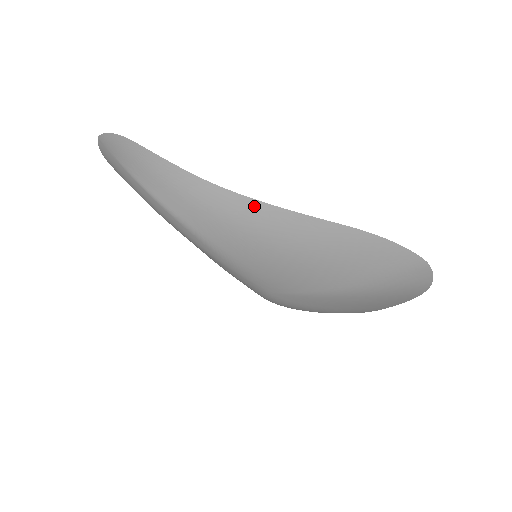
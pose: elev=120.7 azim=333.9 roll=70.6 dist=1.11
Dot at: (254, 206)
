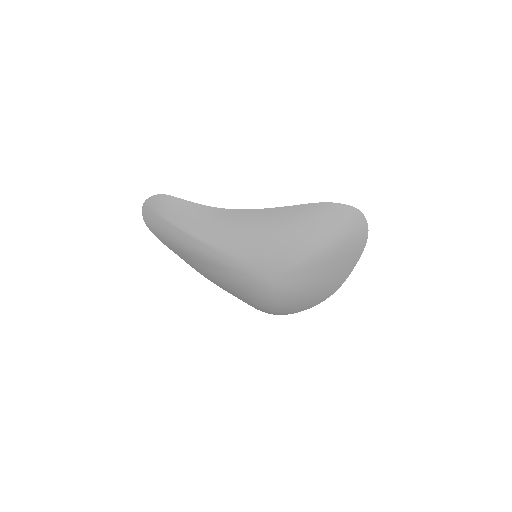
Dot at: (251, 213)
